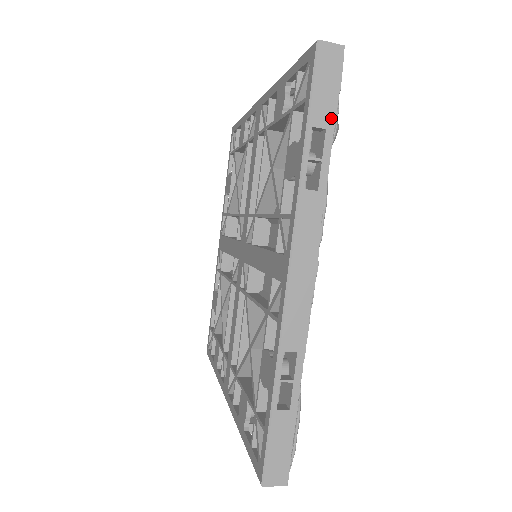
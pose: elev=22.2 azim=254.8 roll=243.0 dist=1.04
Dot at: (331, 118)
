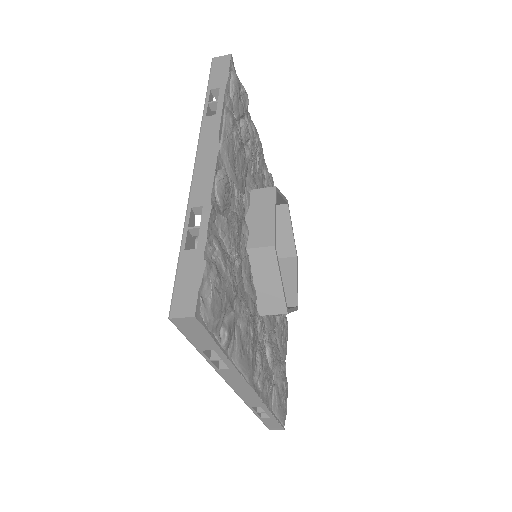
Dot at: (214, 346)
